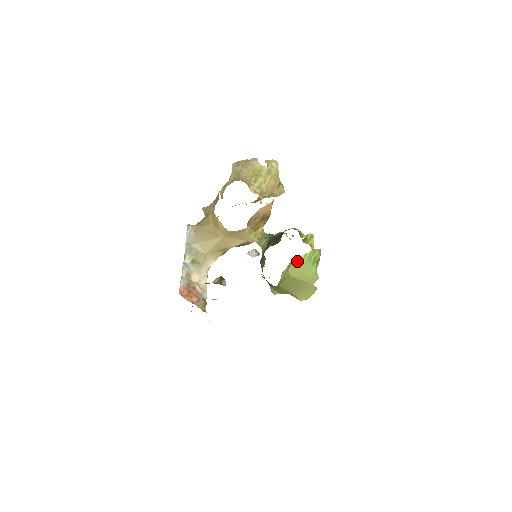
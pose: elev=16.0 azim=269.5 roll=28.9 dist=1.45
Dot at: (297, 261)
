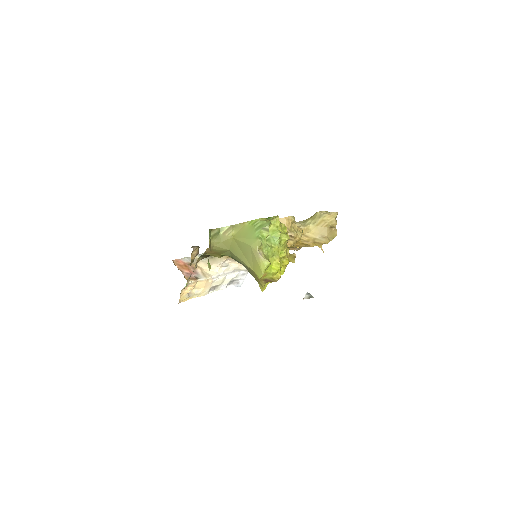
Dot at: (243, 225)
